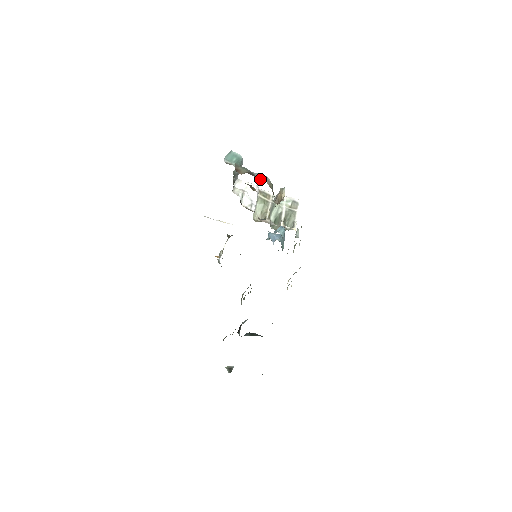
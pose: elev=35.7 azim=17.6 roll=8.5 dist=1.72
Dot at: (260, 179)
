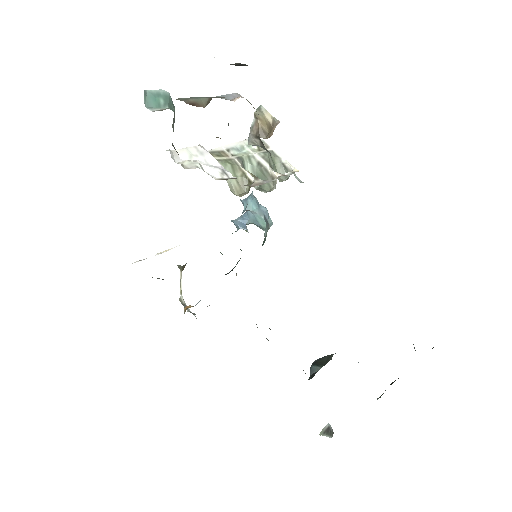
Dot at: (236, 99)
